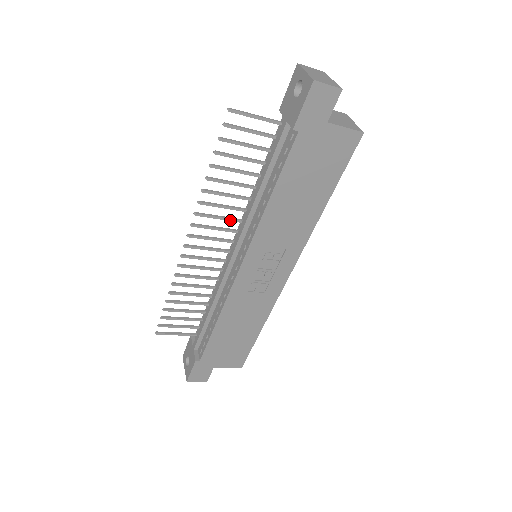
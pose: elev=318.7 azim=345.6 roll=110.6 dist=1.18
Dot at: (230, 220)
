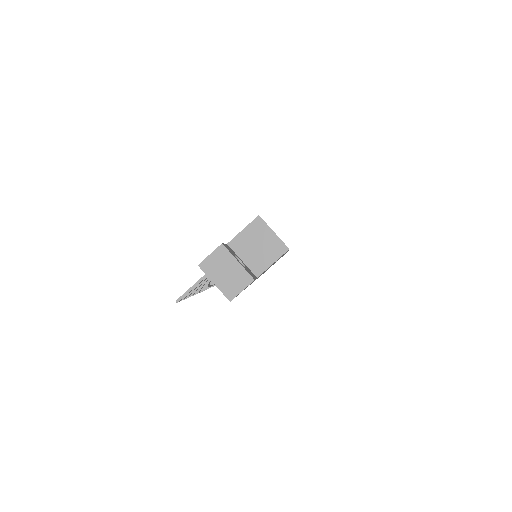
Dot at: occluded
